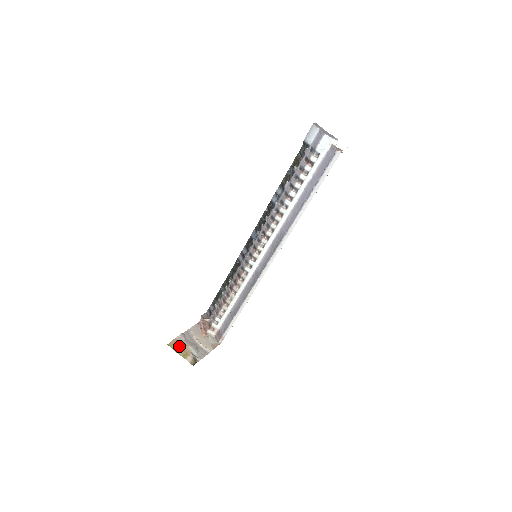
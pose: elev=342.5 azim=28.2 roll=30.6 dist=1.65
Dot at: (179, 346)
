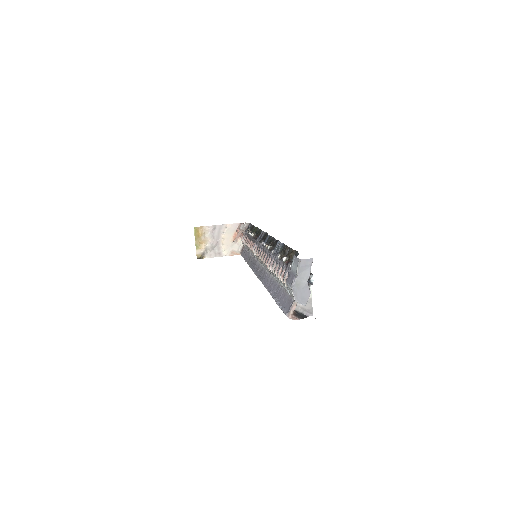
Dot at: (200, 236)
